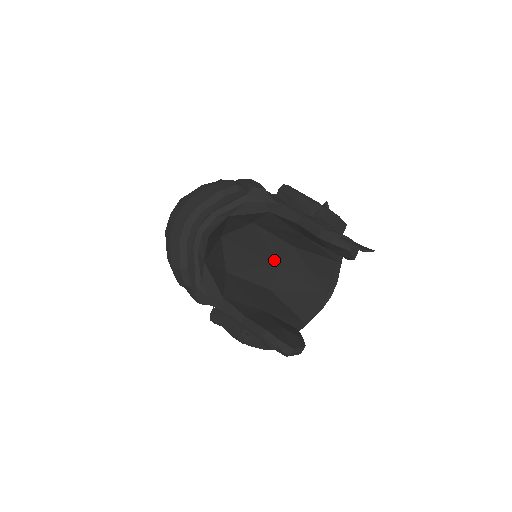
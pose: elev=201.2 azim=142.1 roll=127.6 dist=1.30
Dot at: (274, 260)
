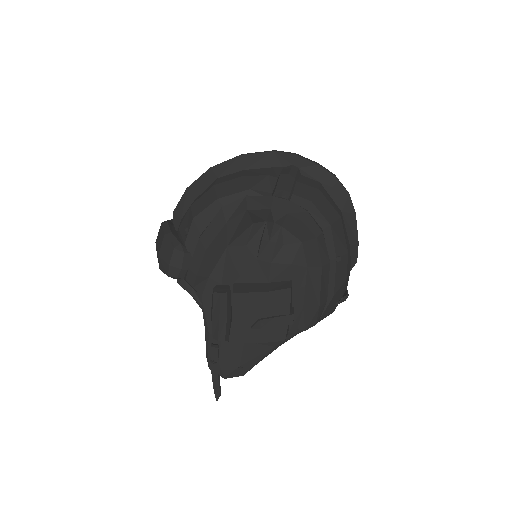
Dot at: occluded
